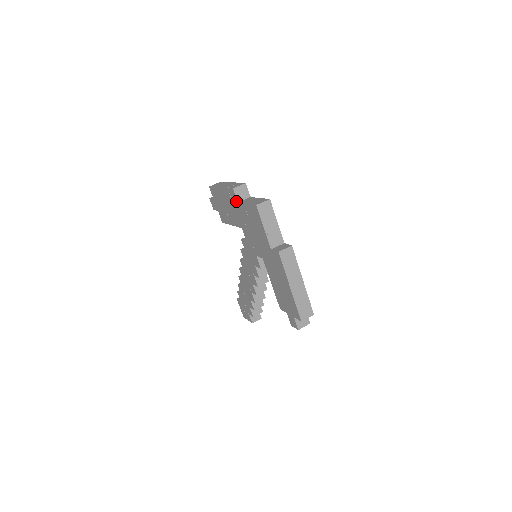
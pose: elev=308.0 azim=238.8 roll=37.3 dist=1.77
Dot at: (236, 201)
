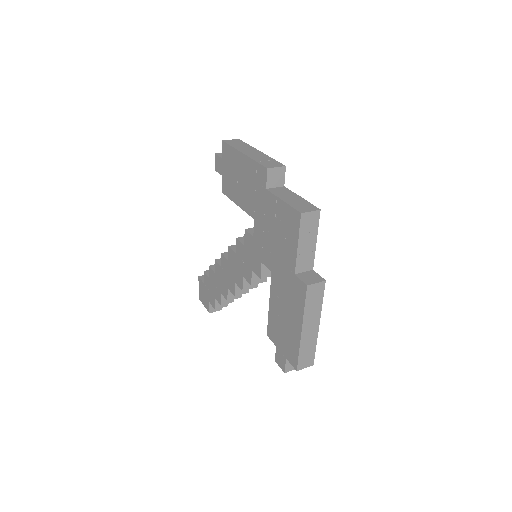
Dot at: (264, 186)
